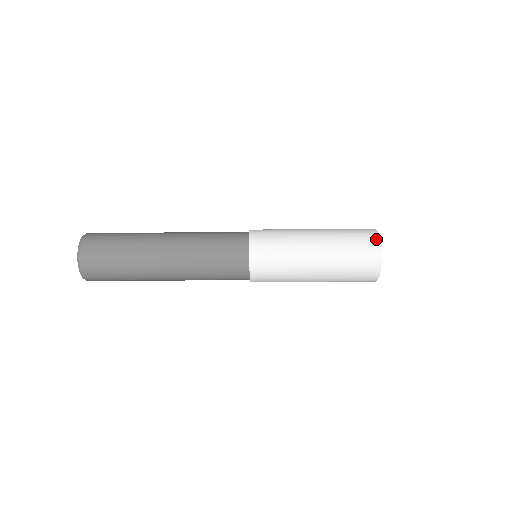
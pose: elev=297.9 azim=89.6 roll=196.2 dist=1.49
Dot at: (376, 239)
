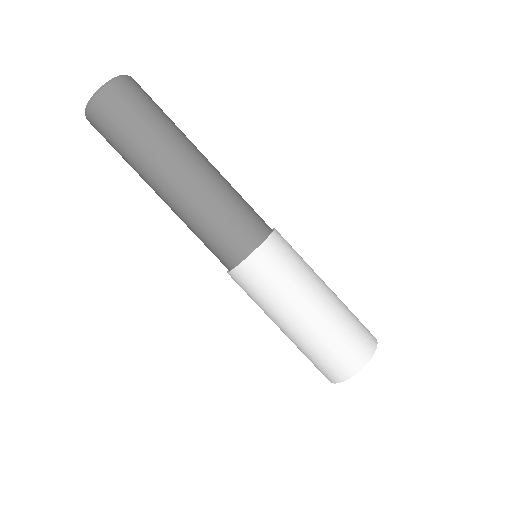
Dot at: (345, 375)
